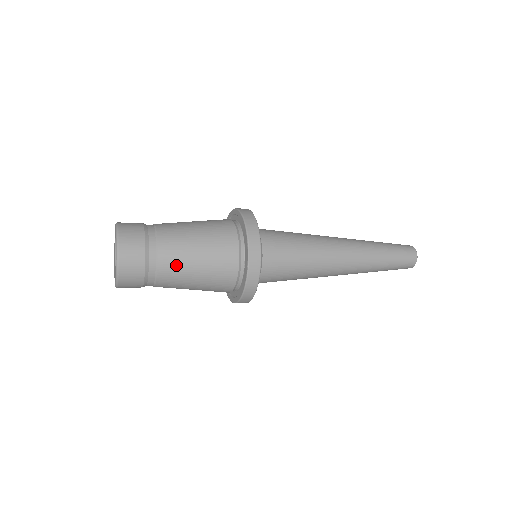
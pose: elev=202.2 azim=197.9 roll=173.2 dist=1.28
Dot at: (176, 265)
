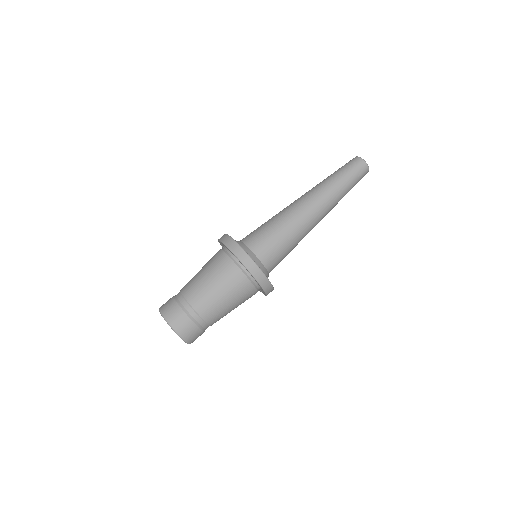
Dot at: (216, 313)
